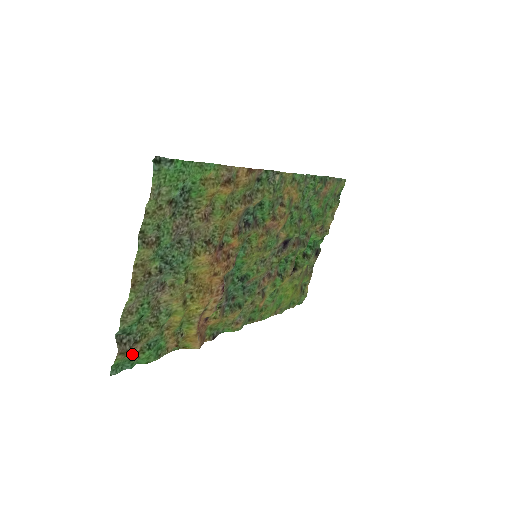
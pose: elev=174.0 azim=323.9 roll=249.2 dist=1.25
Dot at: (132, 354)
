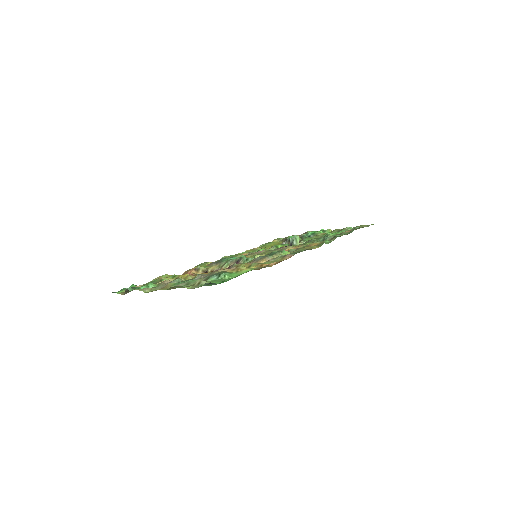
Dot at: occluded
